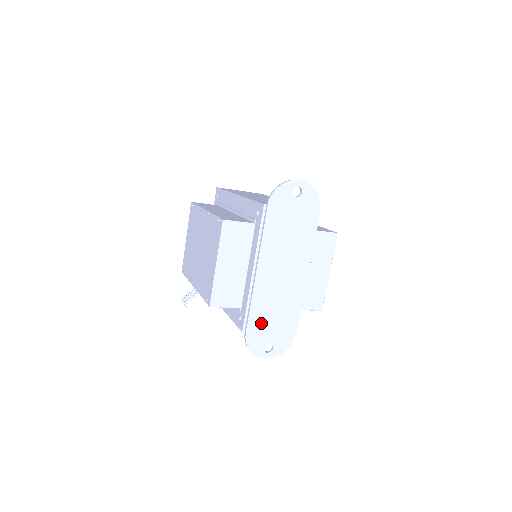
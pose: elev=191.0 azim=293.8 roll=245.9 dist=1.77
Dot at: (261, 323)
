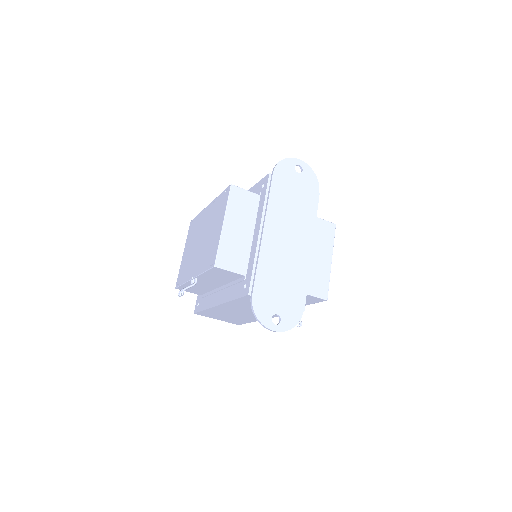
Dot at: (268, 288)
